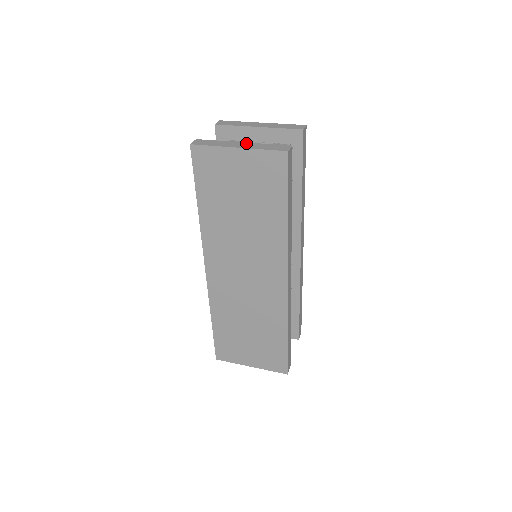
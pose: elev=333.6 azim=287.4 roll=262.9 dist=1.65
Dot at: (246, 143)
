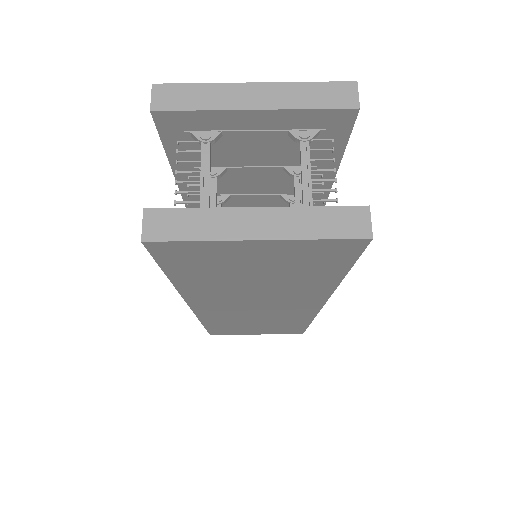
Dot at: (266, 212)
